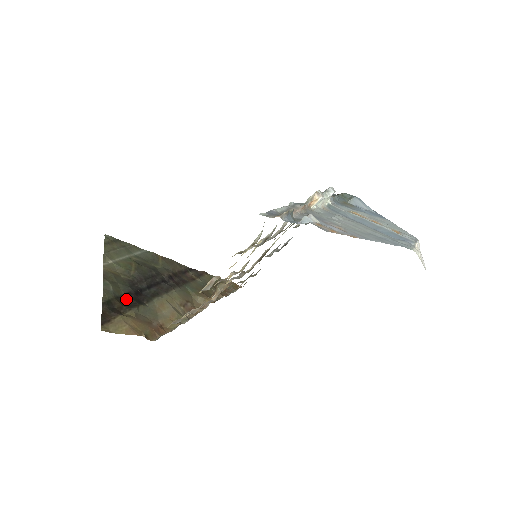
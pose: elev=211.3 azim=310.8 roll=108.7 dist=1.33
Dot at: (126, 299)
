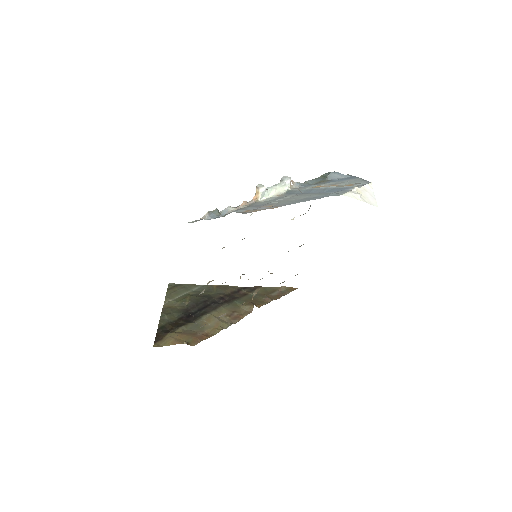
Dot at: (178, 322)
